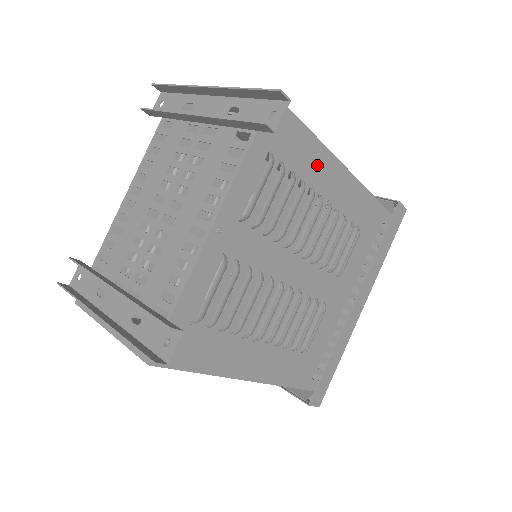
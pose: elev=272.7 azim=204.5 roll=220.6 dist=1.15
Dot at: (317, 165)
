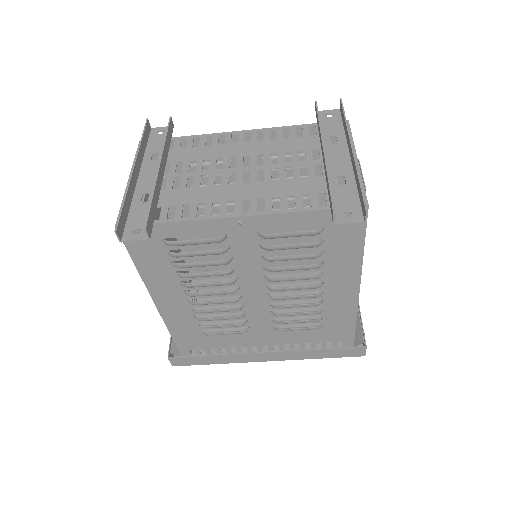
Dot at: (343, 267)
